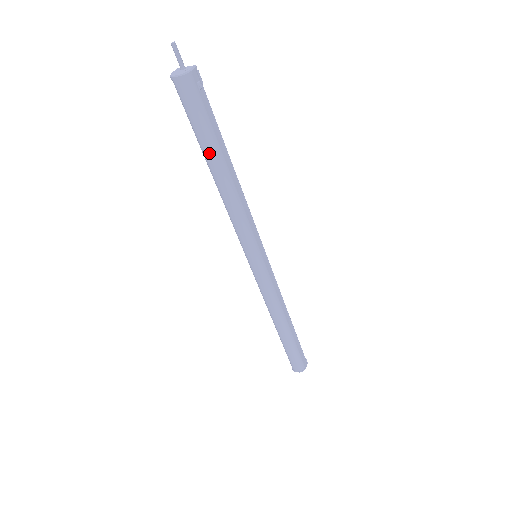
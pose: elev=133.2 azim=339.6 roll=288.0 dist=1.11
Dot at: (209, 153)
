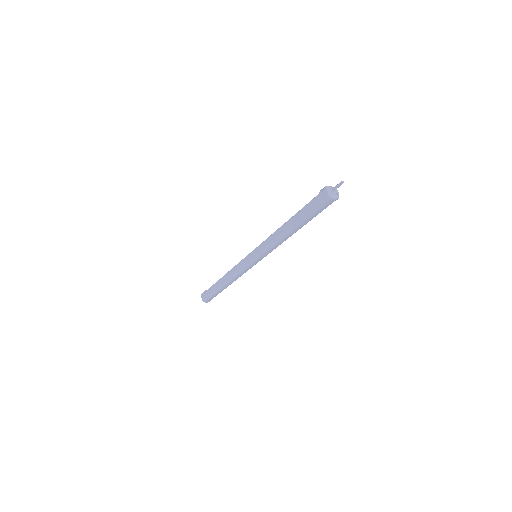
Dot at: (305, 224)
